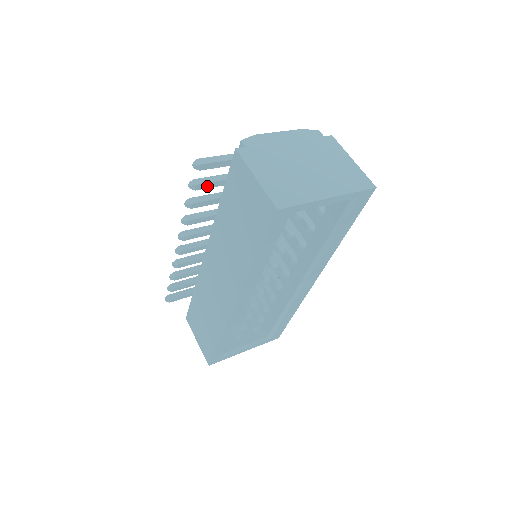
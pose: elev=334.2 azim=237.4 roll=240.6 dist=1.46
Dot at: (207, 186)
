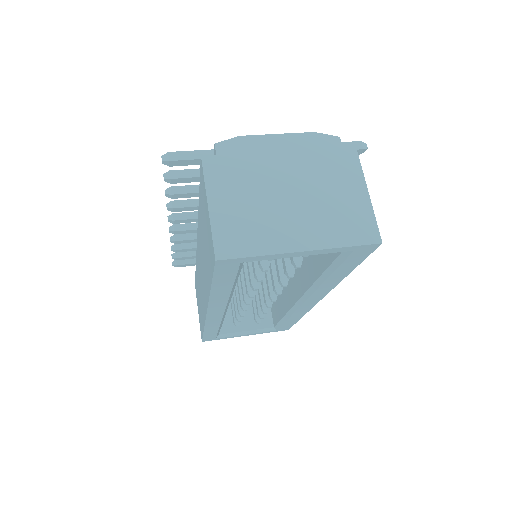
Dot at: (187, 180)
